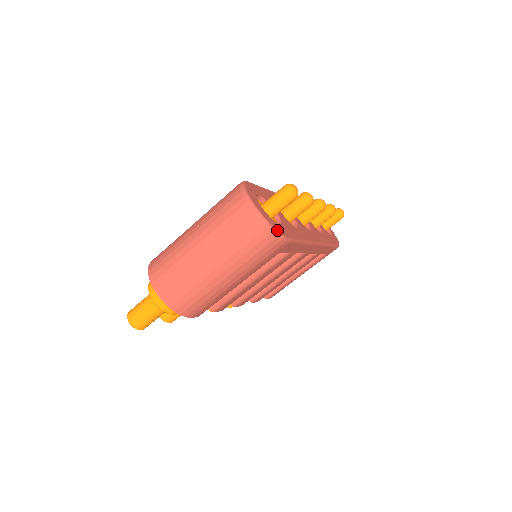
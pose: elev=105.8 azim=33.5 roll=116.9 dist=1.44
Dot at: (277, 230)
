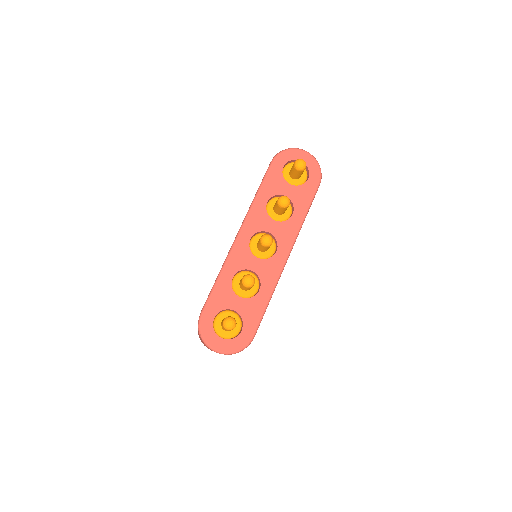
Dot at: (240, 349)
